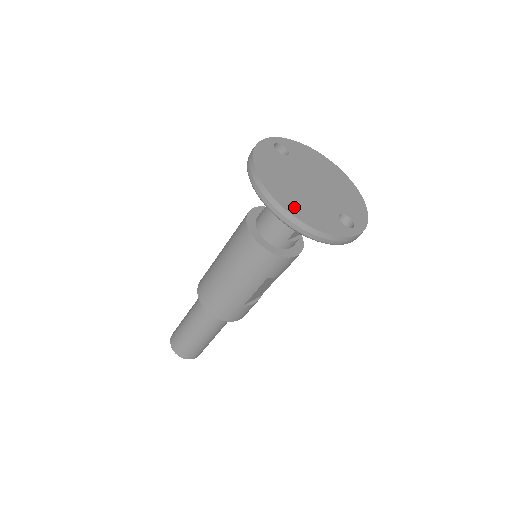
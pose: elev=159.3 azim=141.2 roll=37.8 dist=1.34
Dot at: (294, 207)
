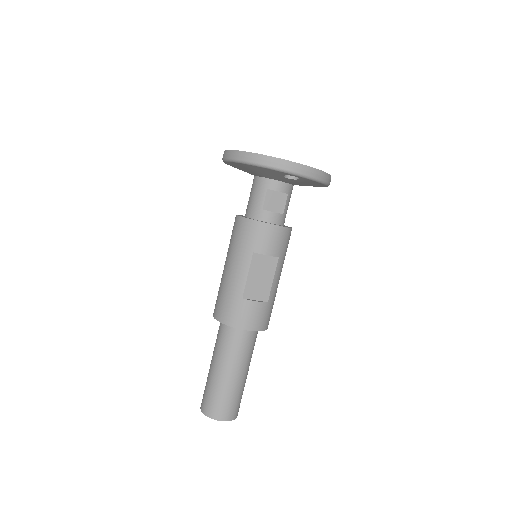
Dot at: occluded
